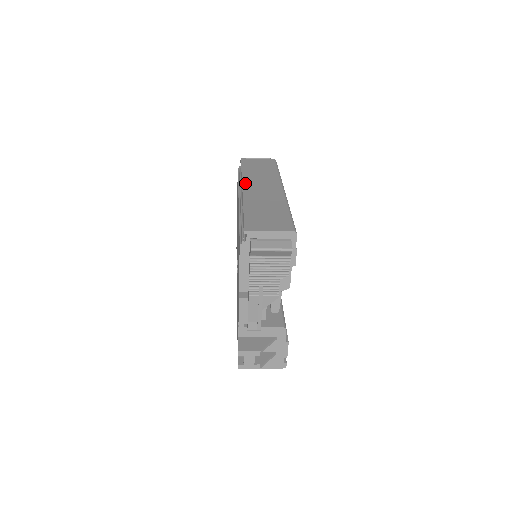
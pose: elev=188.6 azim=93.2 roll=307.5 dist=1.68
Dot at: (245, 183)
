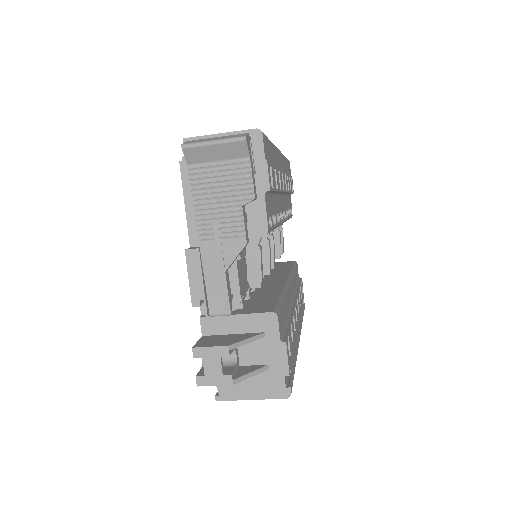
Dot at: occluded
